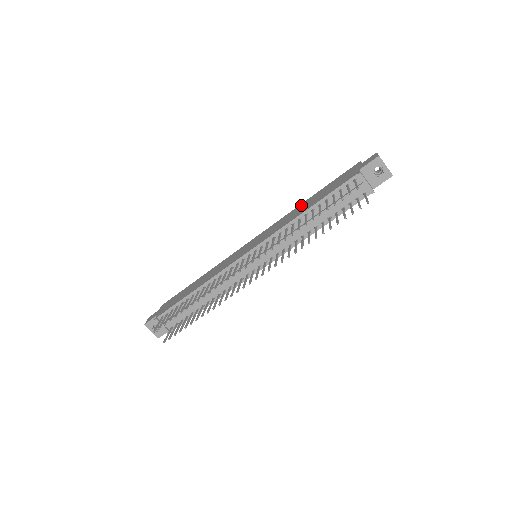
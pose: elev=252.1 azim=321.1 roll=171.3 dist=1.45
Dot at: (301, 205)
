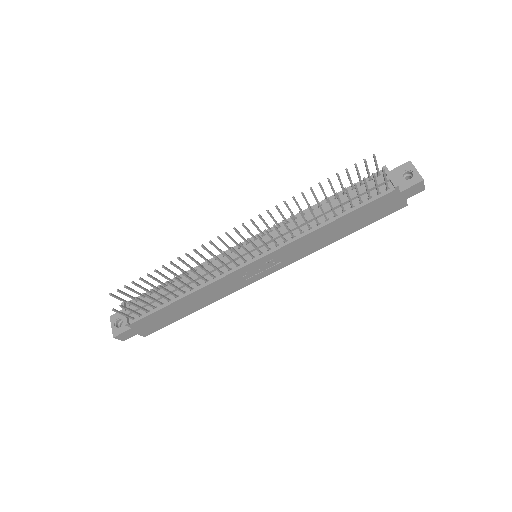
Dot at: occluded
